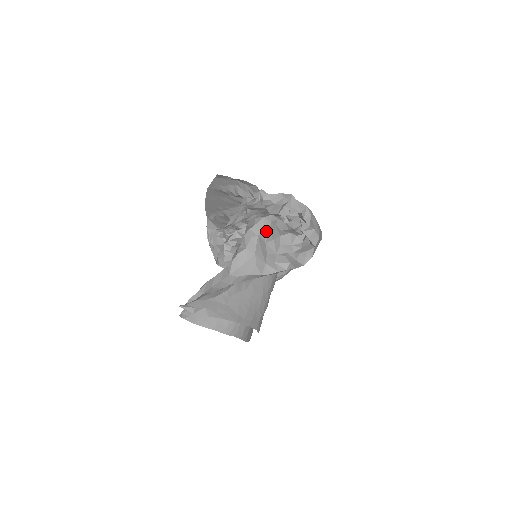
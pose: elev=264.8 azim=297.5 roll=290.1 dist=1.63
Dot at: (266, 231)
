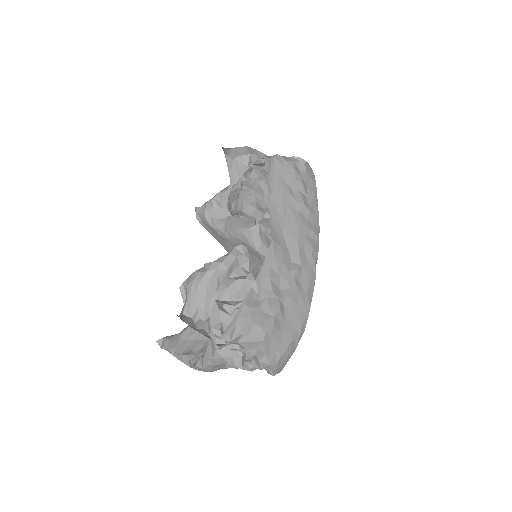
Dot at: occluded
